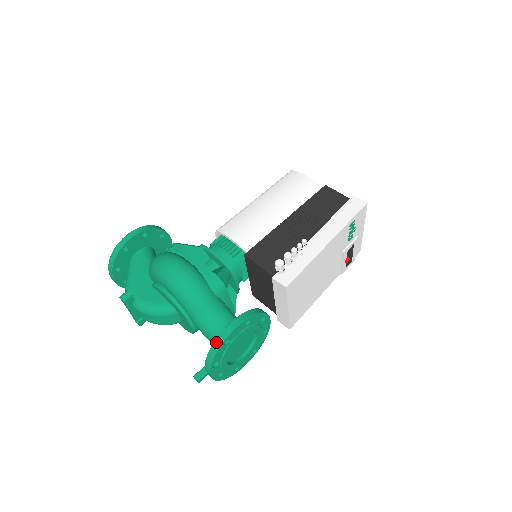
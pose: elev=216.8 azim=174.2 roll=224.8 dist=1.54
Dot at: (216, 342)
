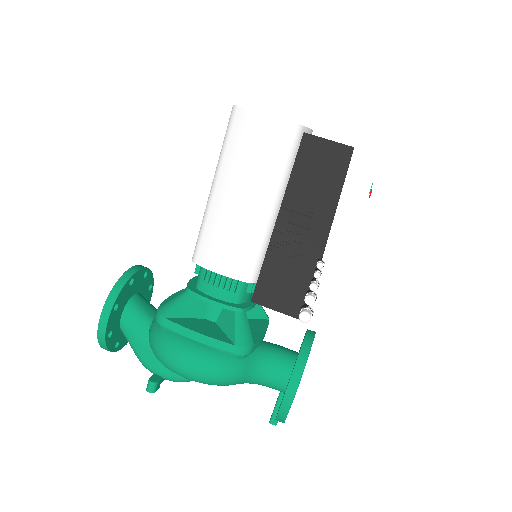
Dot at: (279, 416)
